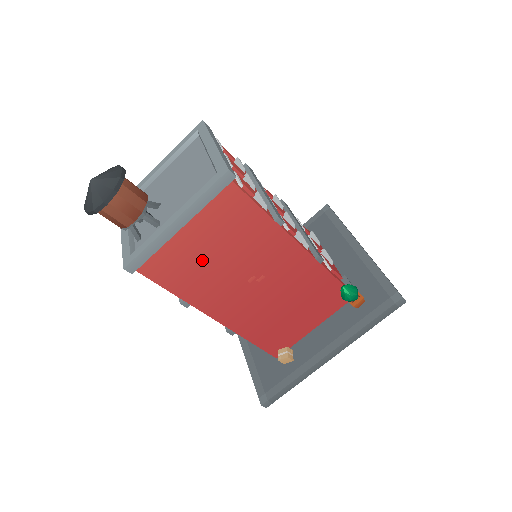
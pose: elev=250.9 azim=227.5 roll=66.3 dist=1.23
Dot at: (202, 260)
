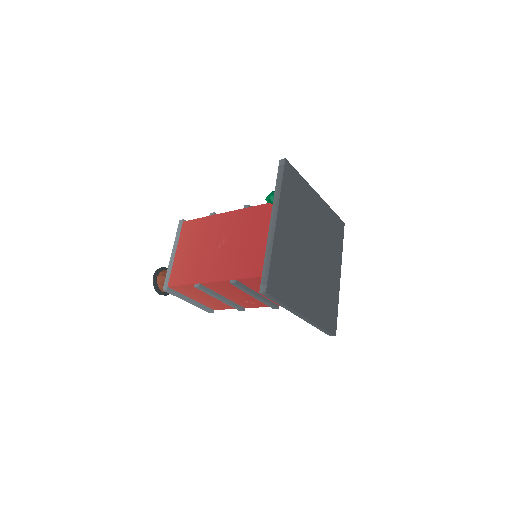
Dot at: (191, 258)
